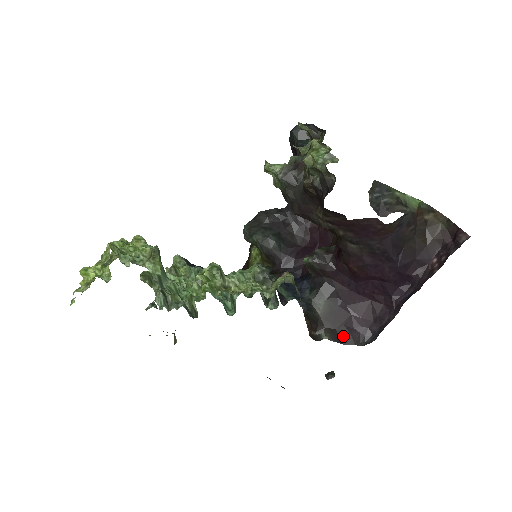
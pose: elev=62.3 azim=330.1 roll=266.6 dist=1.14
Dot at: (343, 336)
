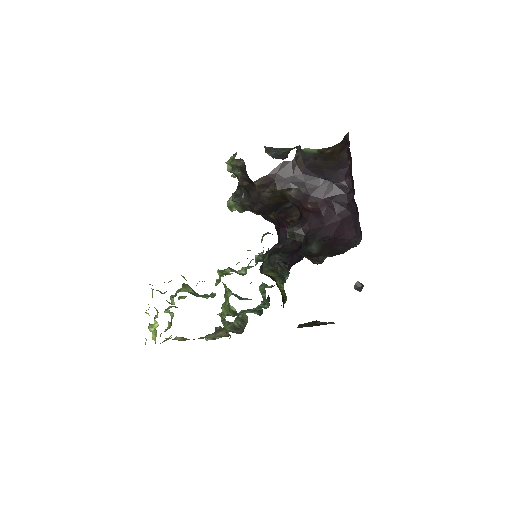
Dot at: (340, 250)
